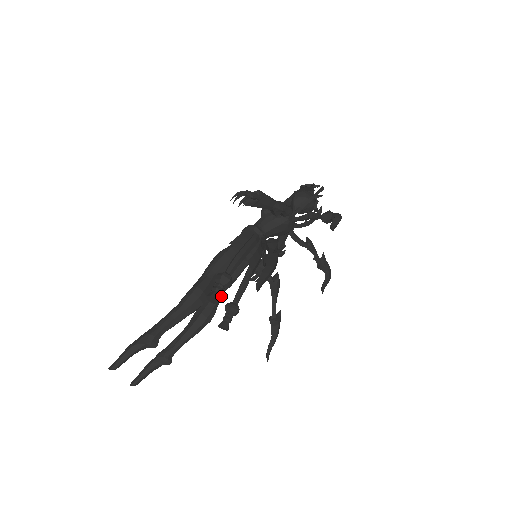
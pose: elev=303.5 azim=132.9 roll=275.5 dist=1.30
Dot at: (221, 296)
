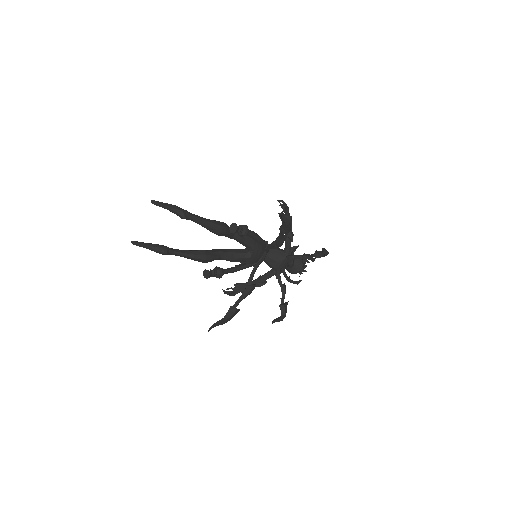
Dot at: (219, 258)
